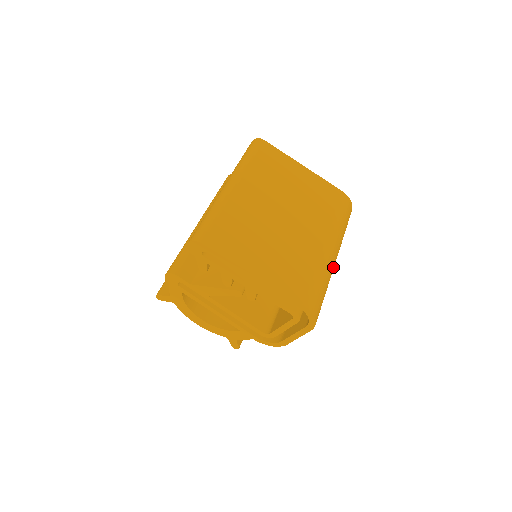
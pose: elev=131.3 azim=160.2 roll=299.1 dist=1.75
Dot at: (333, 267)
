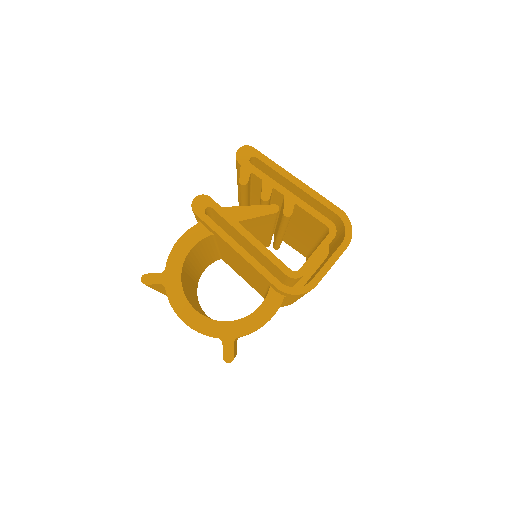
Dot at: occluded
